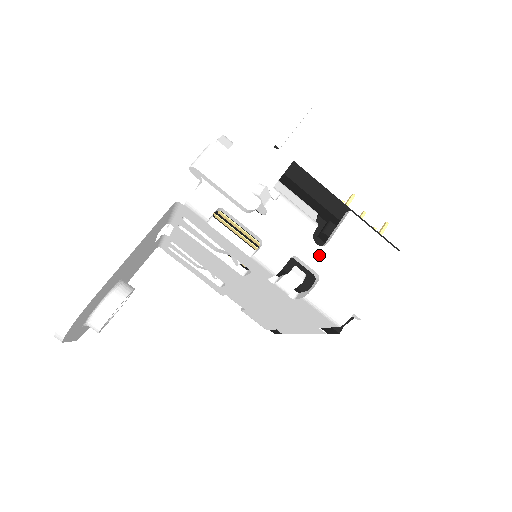
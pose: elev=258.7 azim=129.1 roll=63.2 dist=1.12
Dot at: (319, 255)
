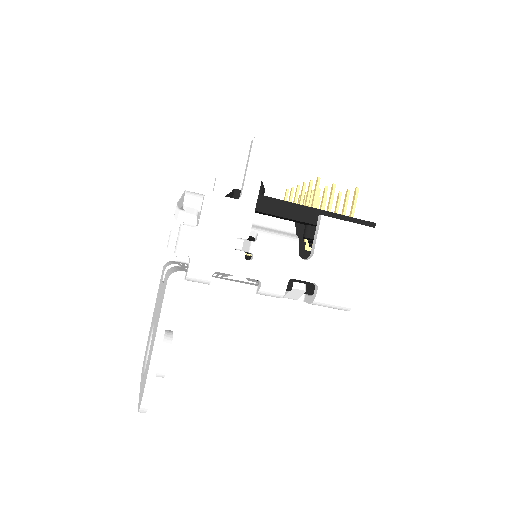
Dot at: (310, 268)
